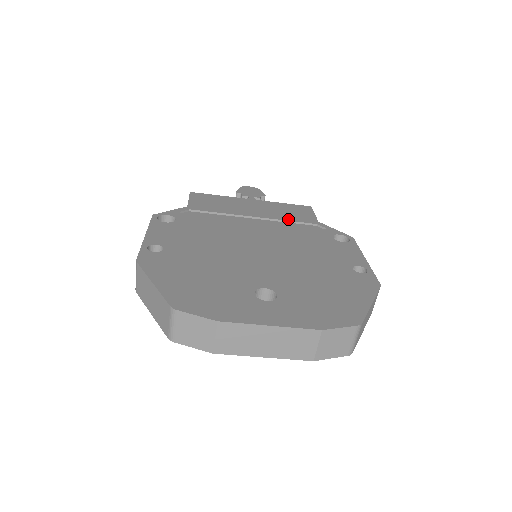
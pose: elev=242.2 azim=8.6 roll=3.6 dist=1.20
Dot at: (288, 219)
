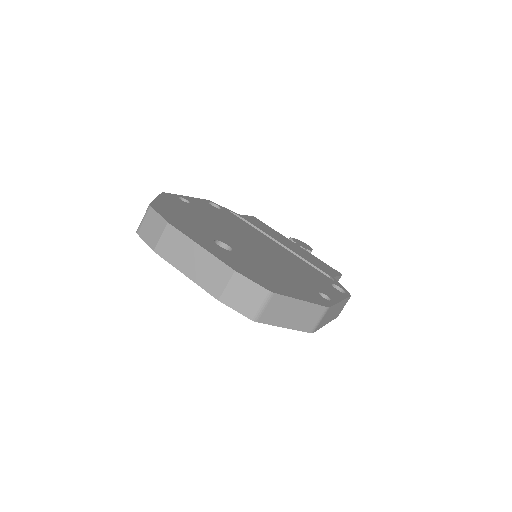
Dot at: (309, 261)
